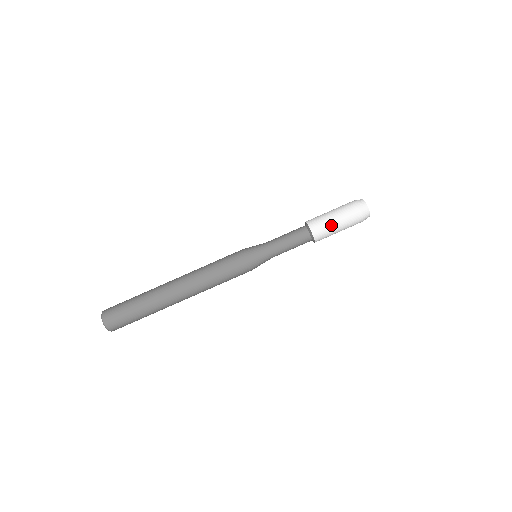
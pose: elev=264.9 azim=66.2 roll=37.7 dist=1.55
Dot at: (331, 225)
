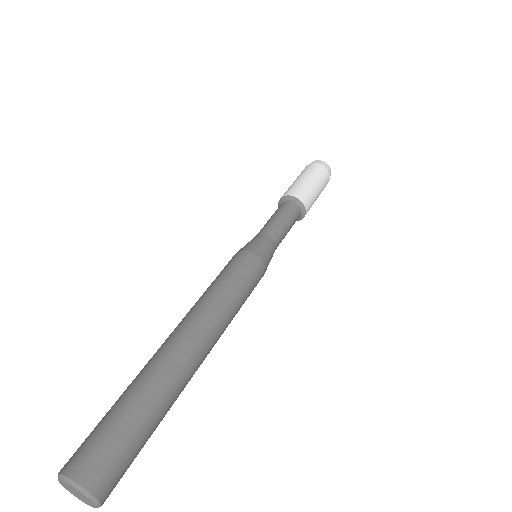
Dot at: (302, 182)
